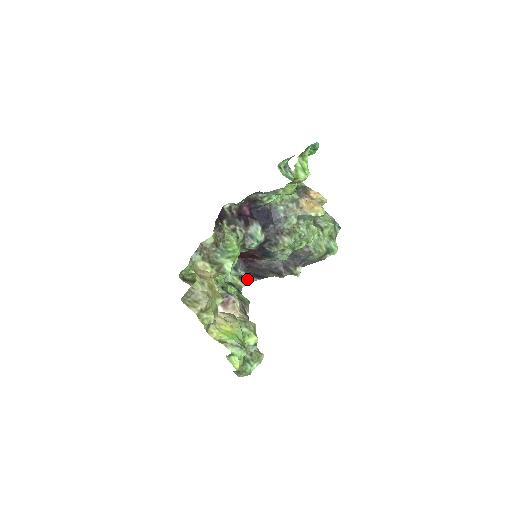
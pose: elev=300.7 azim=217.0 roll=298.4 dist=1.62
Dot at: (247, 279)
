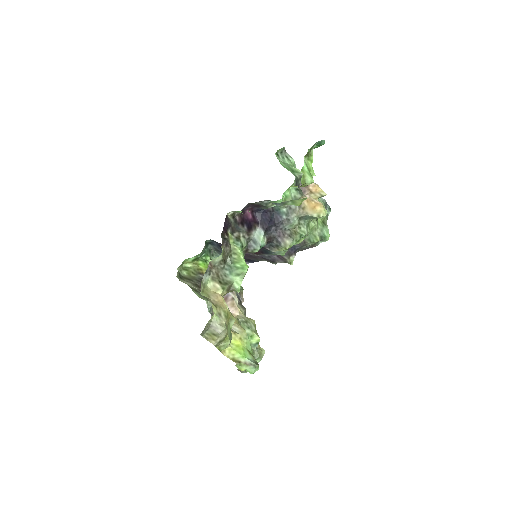
Dot at: occluded
